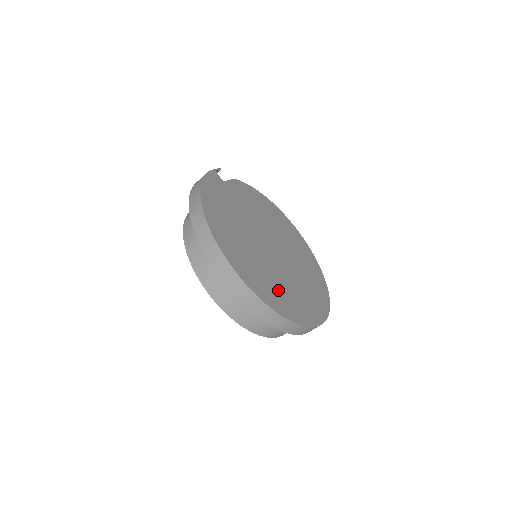
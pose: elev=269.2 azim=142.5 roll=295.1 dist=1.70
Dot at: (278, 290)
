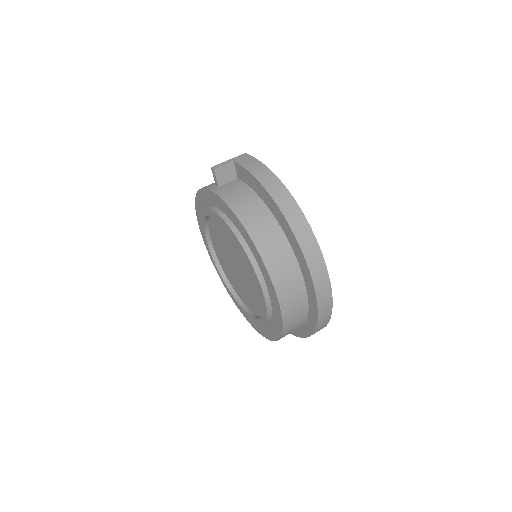
Dot at: occluded
